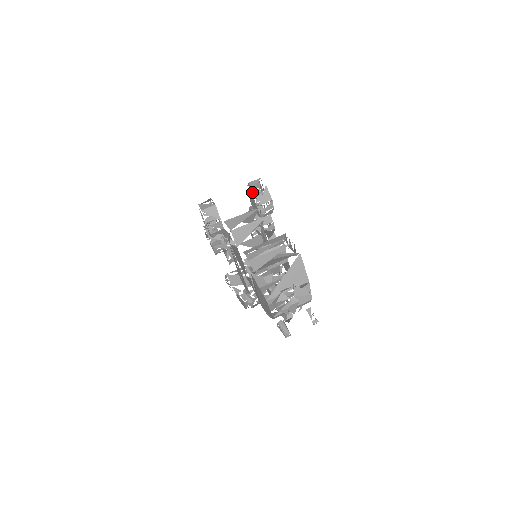
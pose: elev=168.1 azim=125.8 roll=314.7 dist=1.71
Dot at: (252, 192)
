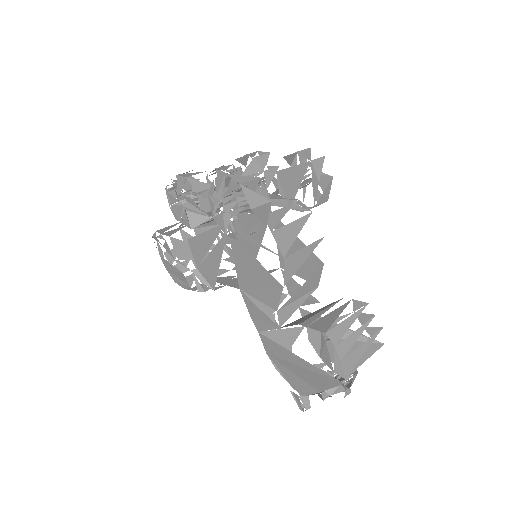
Dot at: (288, 155)
